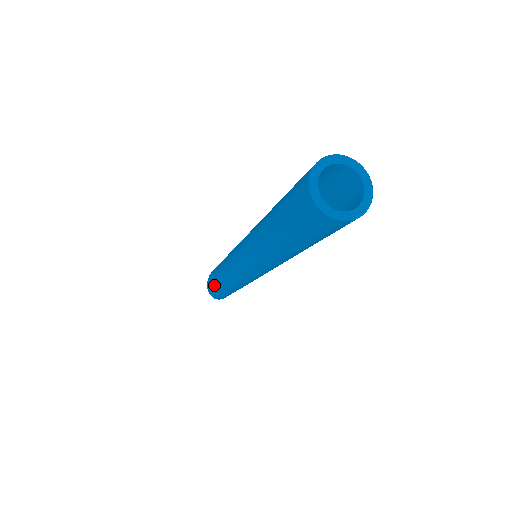
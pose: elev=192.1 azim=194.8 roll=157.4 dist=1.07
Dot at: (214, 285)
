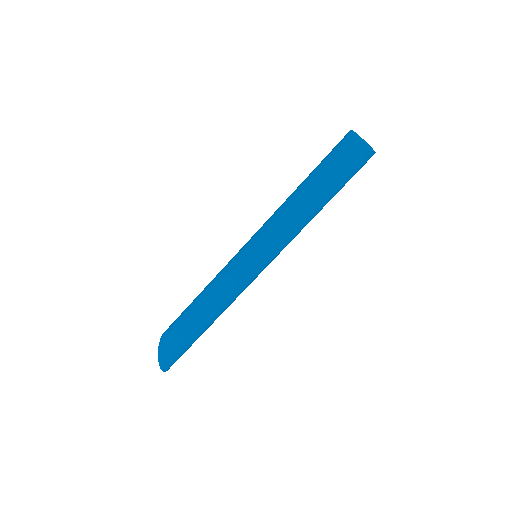
Dot at: (182, 331)
